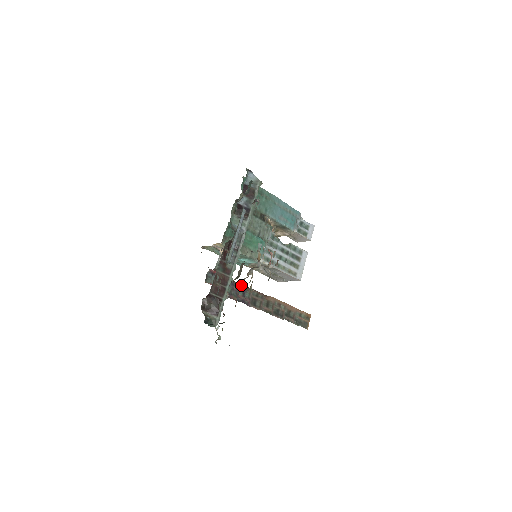
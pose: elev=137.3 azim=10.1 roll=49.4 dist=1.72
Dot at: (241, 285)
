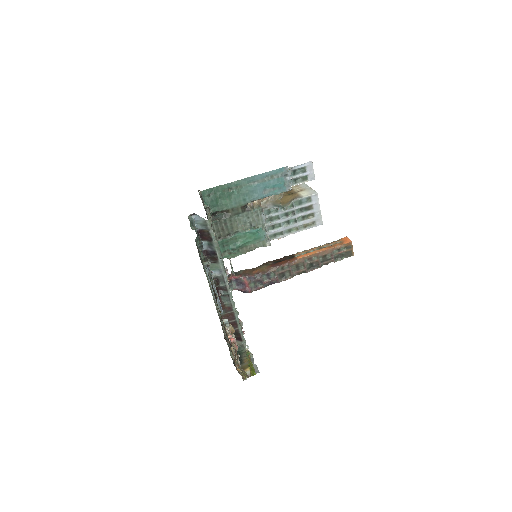
Dot at: (262, 271)
